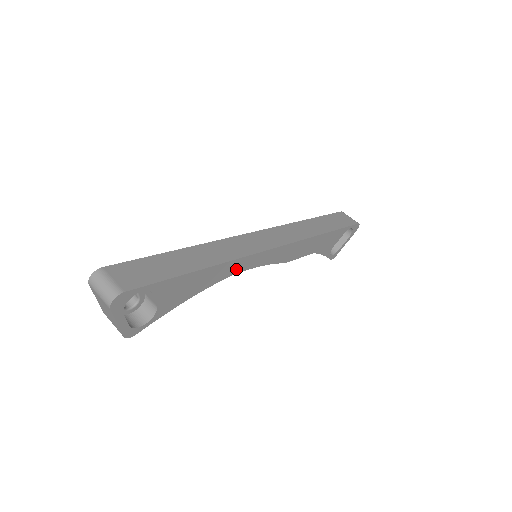
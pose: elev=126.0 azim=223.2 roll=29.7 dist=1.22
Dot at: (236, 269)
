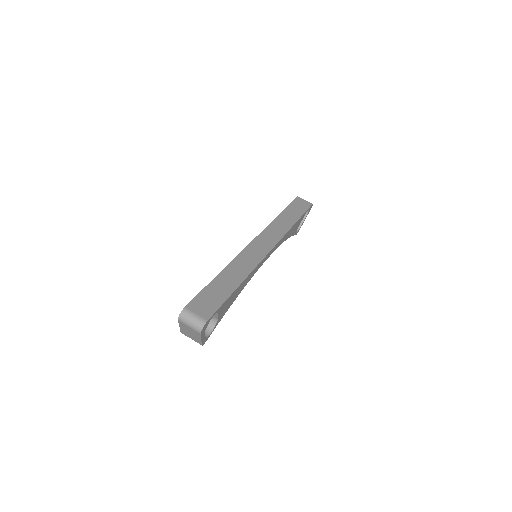
Dot at: (253, 274)
